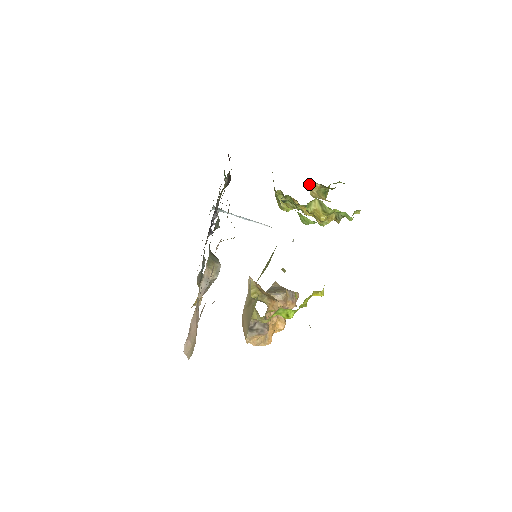
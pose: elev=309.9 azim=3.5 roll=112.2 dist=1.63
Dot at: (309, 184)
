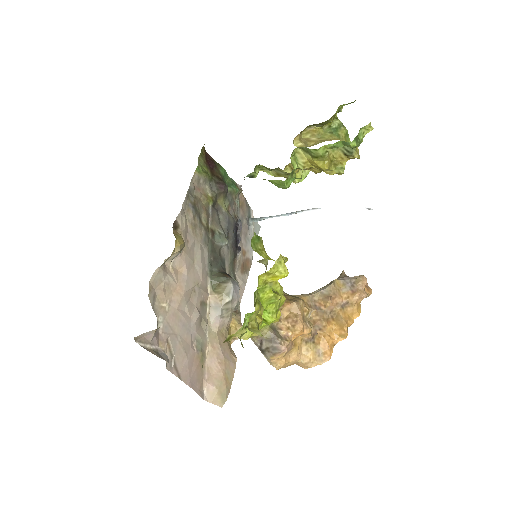
Dot at: (302, 135)
